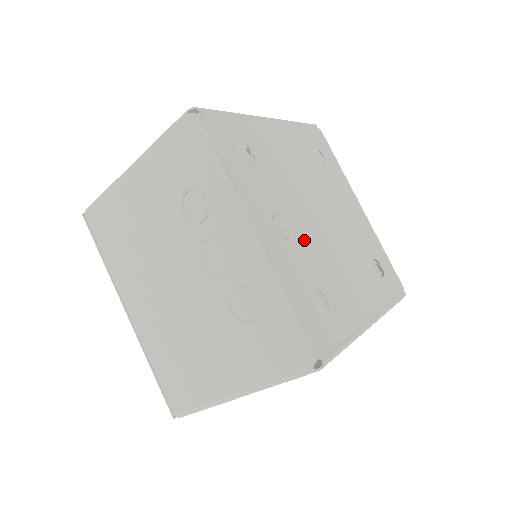
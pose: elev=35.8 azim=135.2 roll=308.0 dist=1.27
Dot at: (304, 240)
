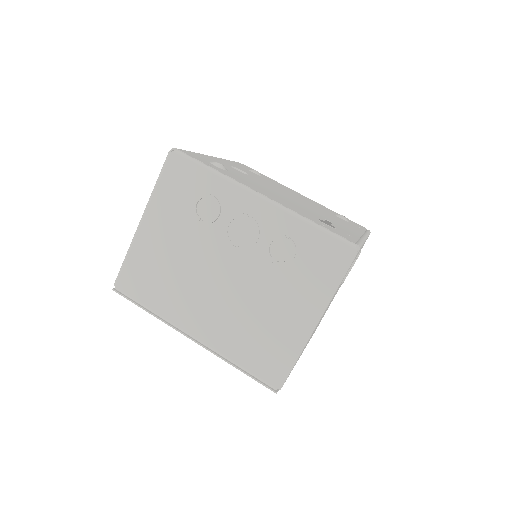
Dot at: (249, 177)
